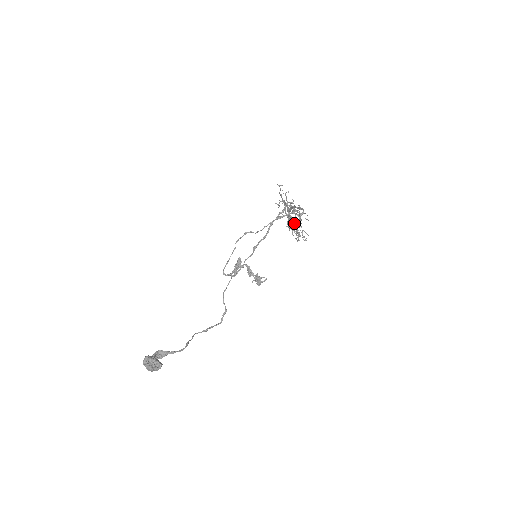
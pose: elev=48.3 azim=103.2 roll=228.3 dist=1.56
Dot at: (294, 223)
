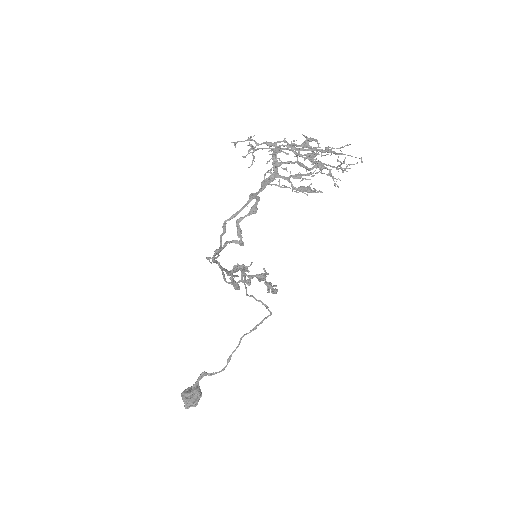
Dot at: occluded
